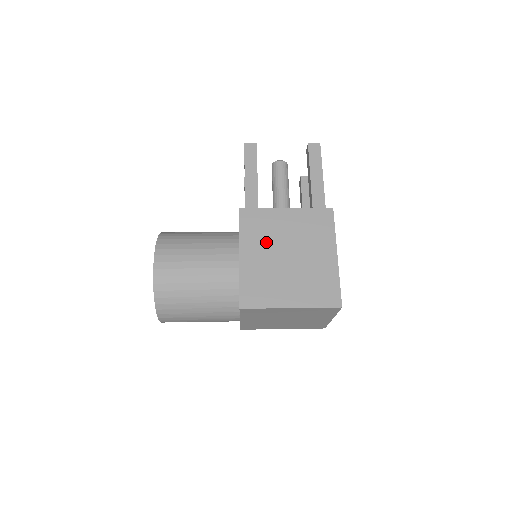
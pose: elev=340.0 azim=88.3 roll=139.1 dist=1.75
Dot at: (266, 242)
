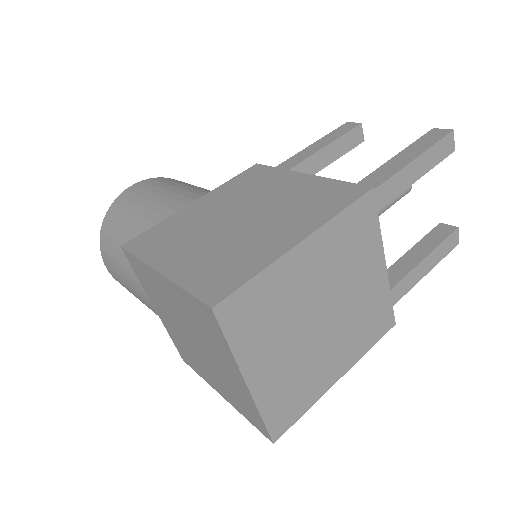
Dot at: (237, 198)
